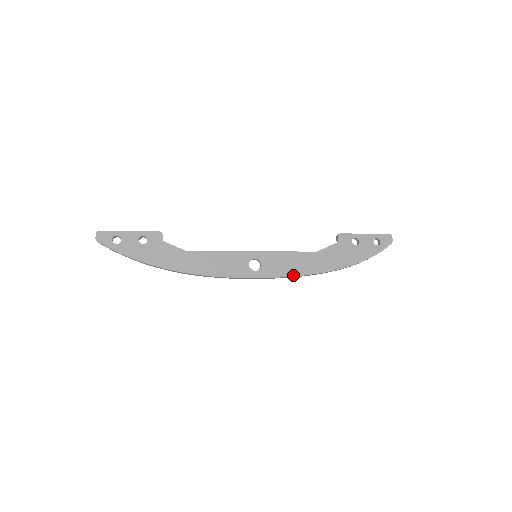
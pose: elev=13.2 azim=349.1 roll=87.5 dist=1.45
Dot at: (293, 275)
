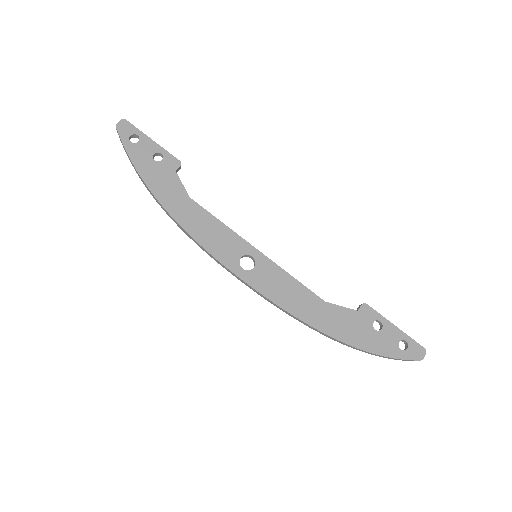
Dot at: (279, 304)
